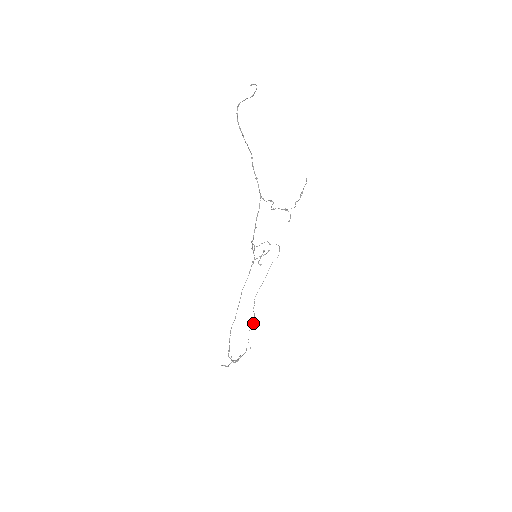
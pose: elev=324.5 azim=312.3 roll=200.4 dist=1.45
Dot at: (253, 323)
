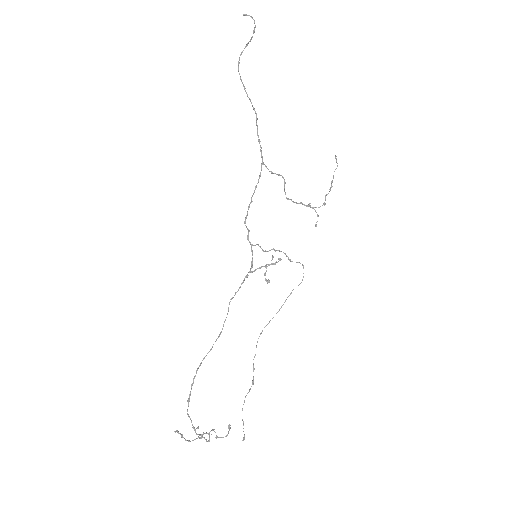
Dot at: (251, 386)
